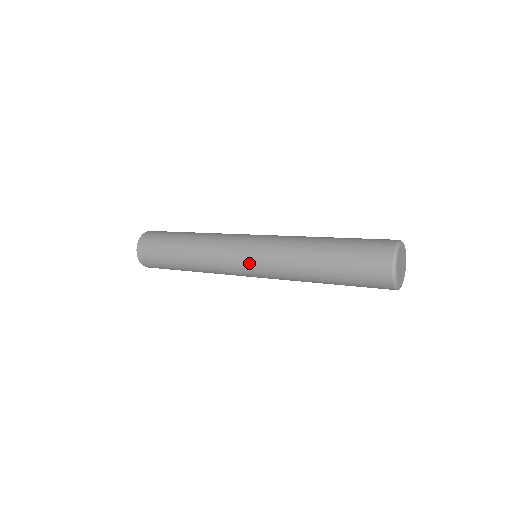
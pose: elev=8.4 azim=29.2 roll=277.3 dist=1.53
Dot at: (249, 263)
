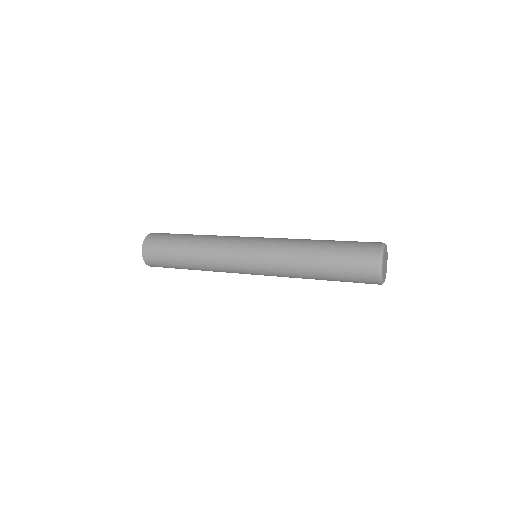
Dot at: (252, 256)
